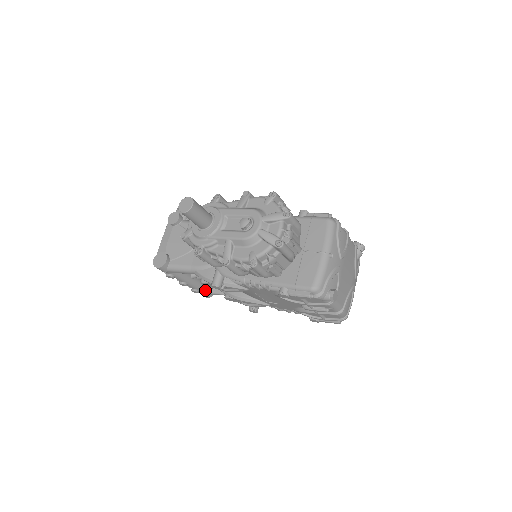
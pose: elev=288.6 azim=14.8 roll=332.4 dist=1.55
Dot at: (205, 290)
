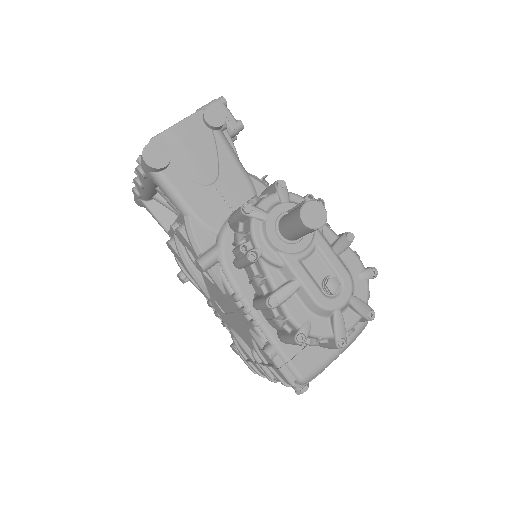
Dot at: (147, 202)
